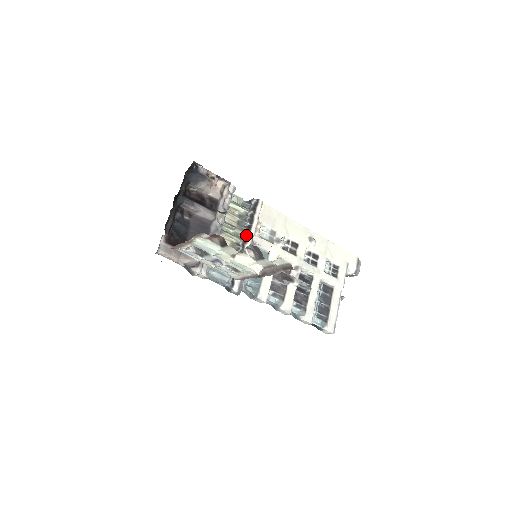
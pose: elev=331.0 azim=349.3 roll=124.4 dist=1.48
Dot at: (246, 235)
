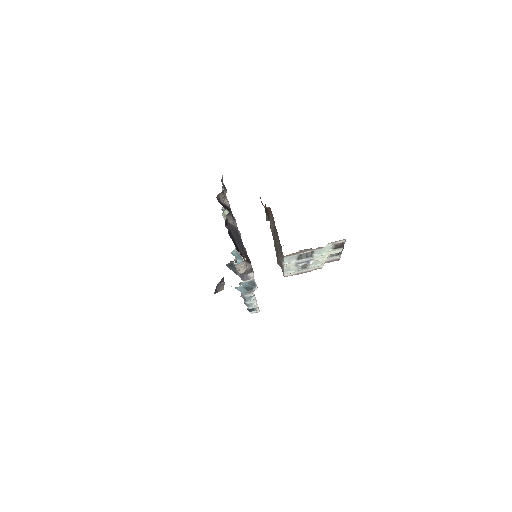
Dot at: occluded
